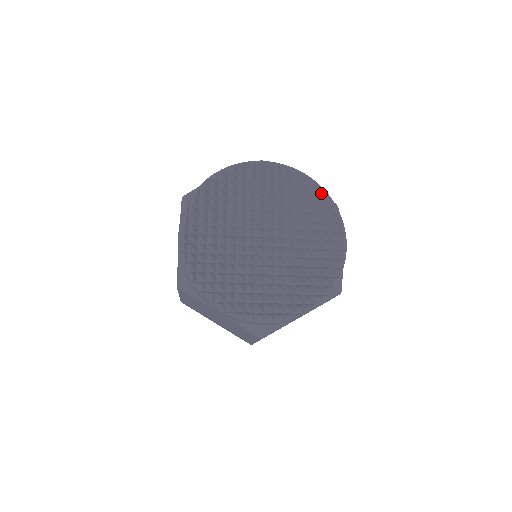
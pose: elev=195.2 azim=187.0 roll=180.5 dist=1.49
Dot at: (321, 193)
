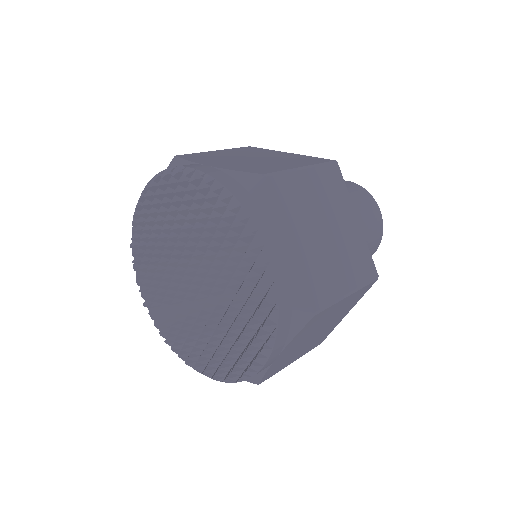
Dot at: (264, 296)
